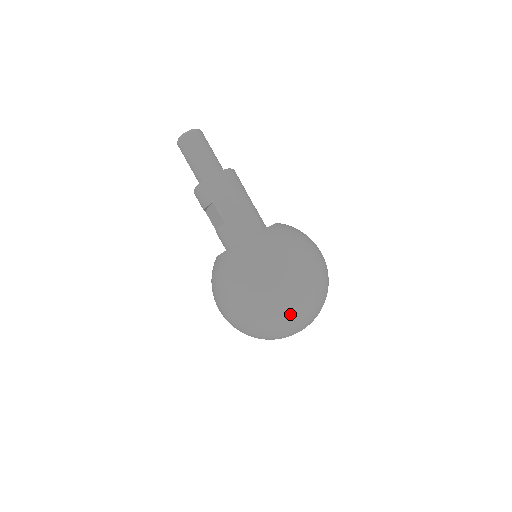
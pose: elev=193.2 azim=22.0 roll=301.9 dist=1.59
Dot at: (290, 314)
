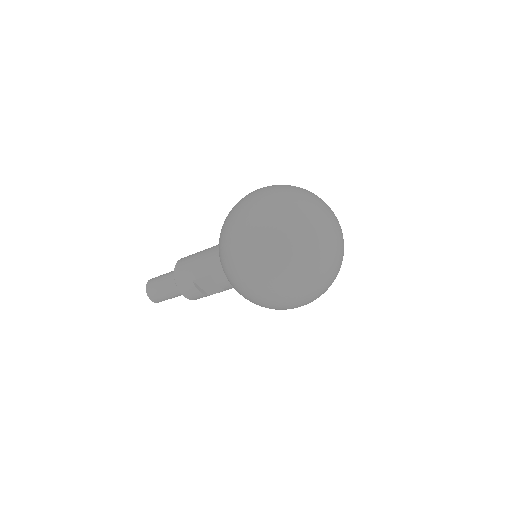
Dot at: (285, 222)
